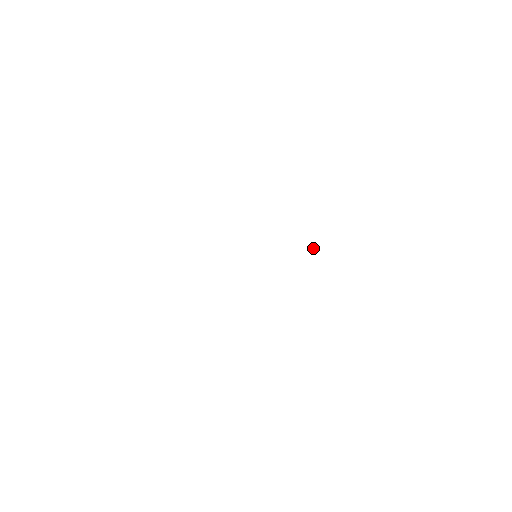
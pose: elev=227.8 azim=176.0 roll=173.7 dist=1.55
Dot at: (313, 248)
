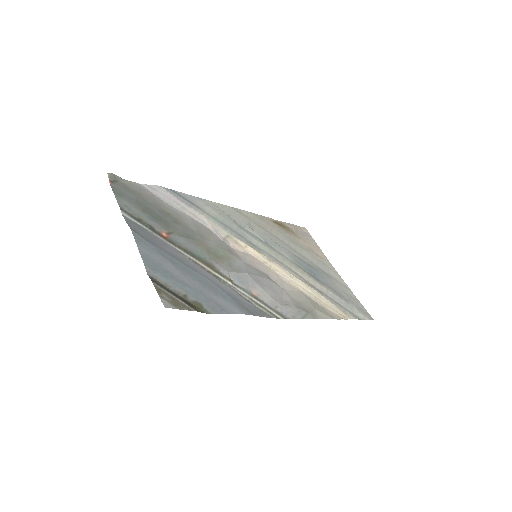
Dot at: (283, 306)
